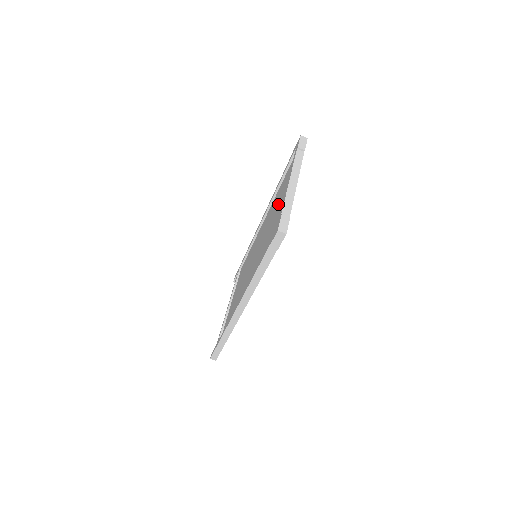
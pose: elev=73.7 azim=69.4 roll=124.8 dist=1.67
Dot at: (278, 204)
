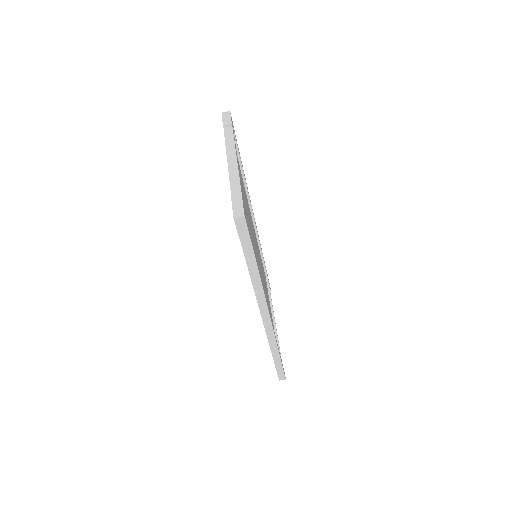
Dot at: occluded
